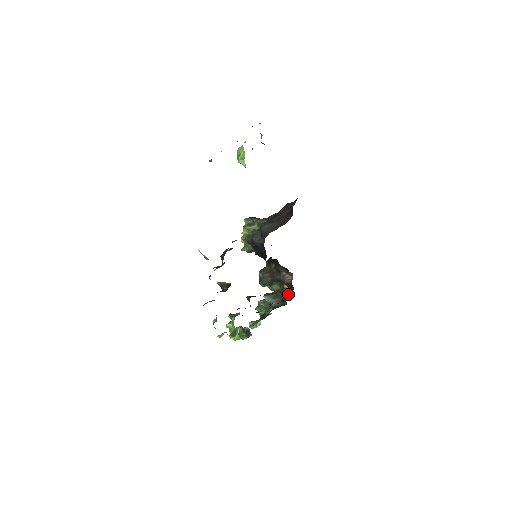
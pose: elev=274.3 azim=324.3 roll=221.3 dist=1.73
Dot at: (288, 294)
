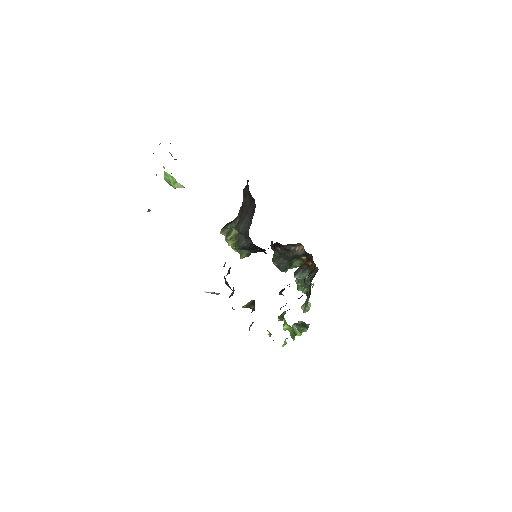
Dot at: occluded
